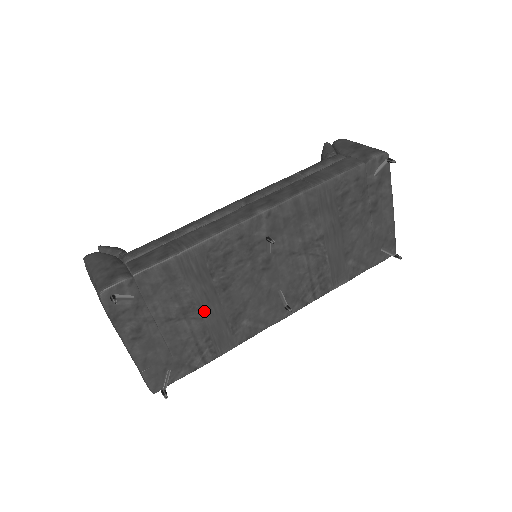
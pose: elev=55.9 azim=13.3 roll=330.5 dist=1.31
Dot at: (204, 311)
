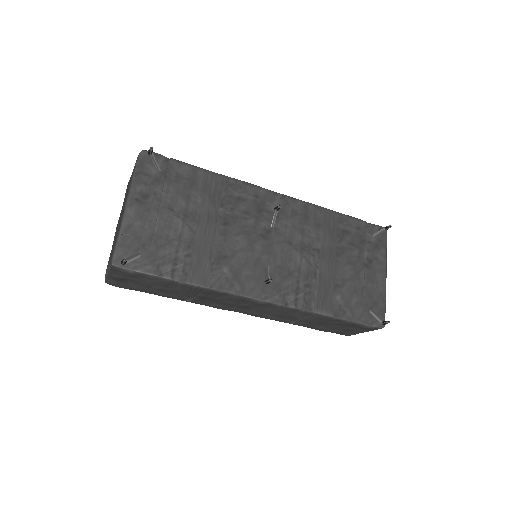
Dot at: (200, 228)
